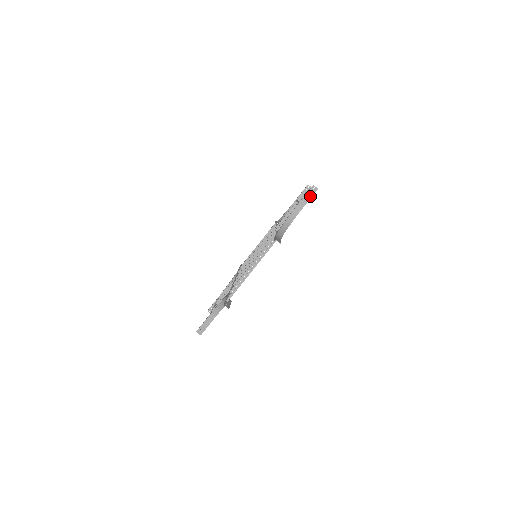
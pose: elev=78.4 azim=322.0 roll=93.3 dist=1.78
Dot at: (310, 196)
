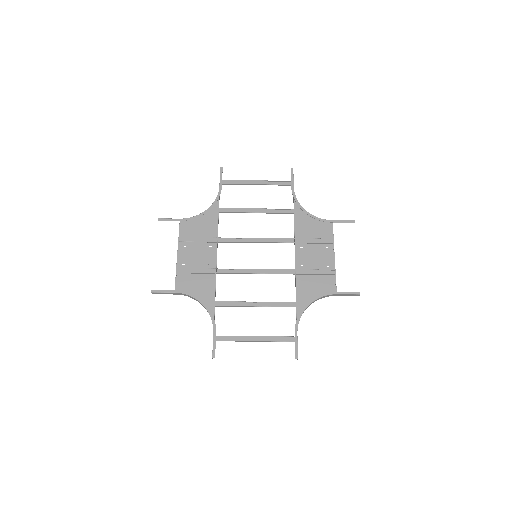
Dot at: occluded
